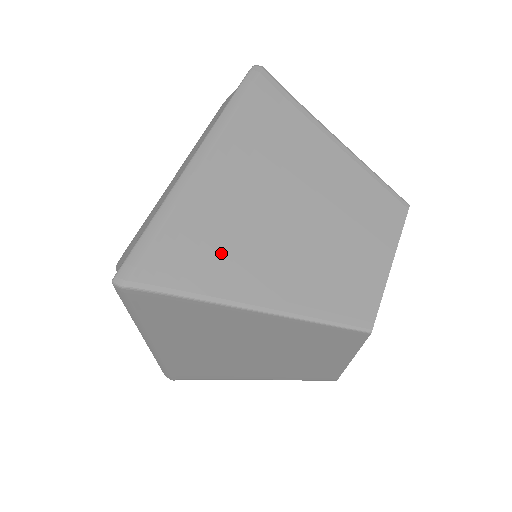
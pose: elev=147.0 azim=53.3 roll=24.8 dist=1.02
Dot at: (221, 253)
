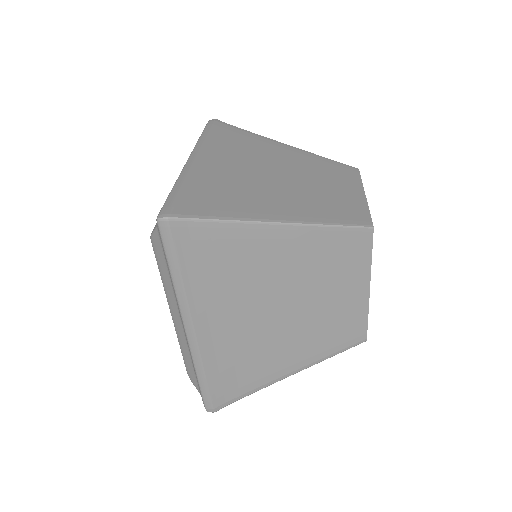
Dot at: (235, 197)
